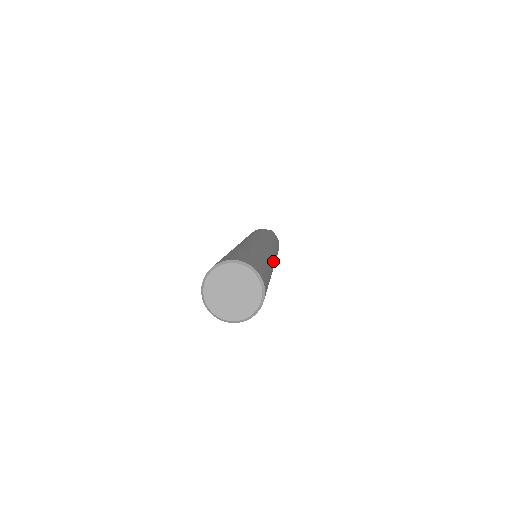
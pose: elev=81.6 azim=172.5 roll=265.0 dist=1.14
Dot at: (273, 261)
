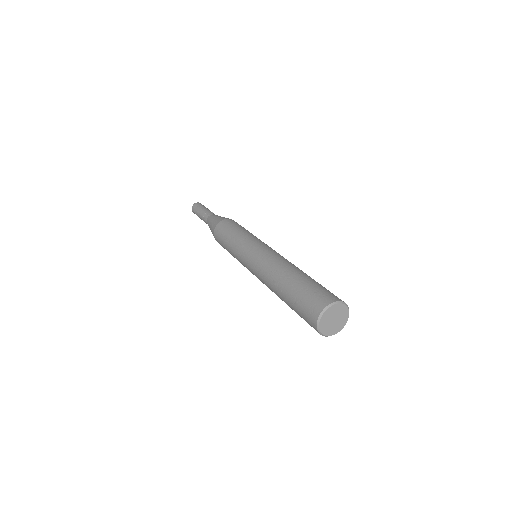
Dot at: occluded
